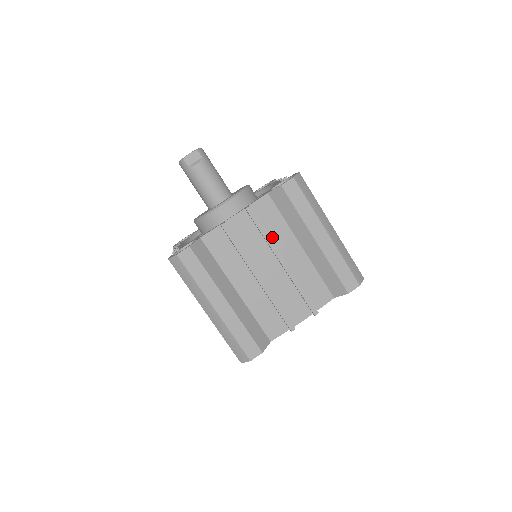
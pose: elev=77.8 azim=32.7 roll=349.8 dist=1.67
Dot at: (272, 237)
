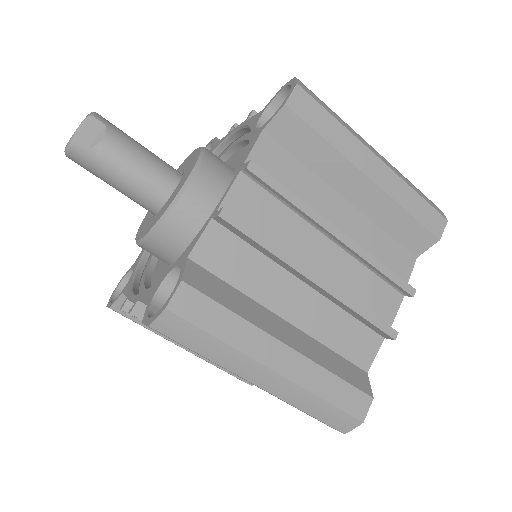
Dot at: occluded
